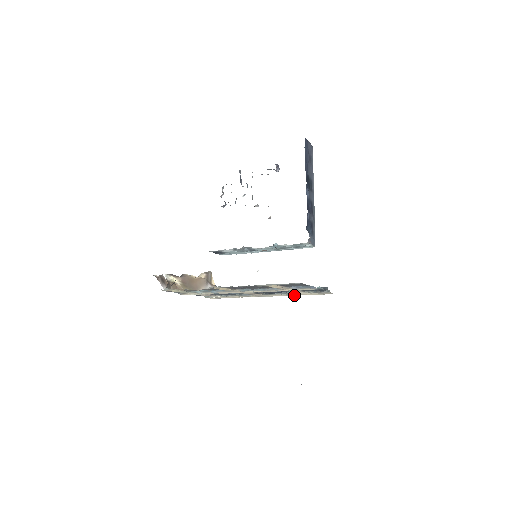
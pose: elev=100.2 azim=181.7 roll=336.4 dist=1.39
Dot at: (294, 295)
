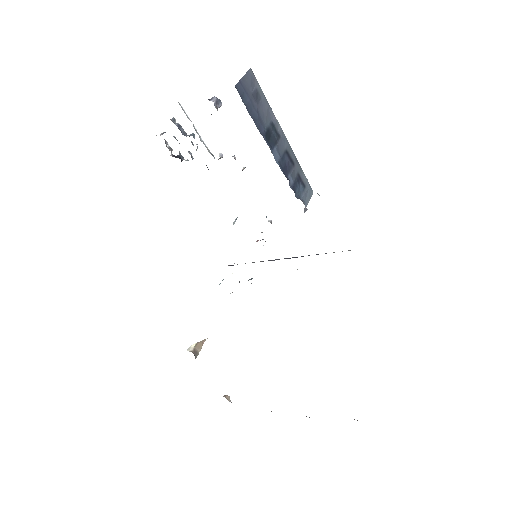
Dot at: occluded
